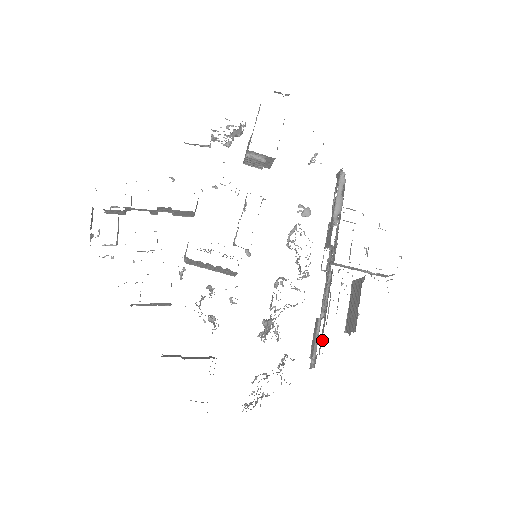
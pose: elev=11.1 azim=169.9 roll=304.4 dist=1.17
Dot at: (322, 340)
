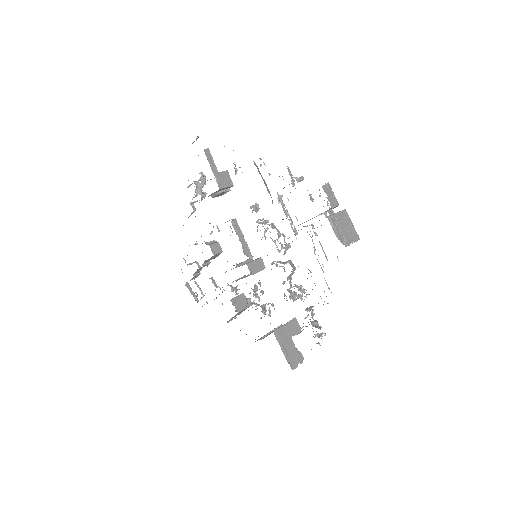
Dot at: occluded
